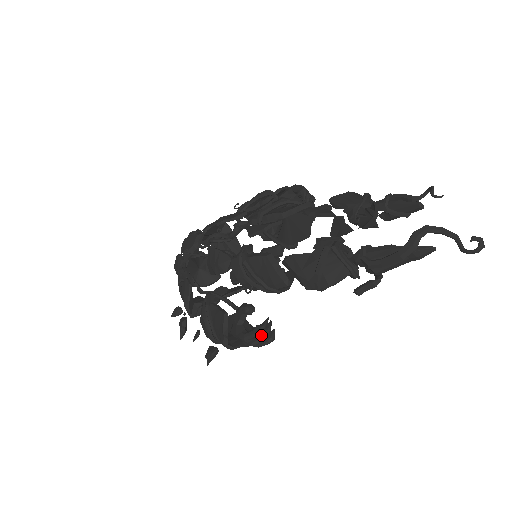
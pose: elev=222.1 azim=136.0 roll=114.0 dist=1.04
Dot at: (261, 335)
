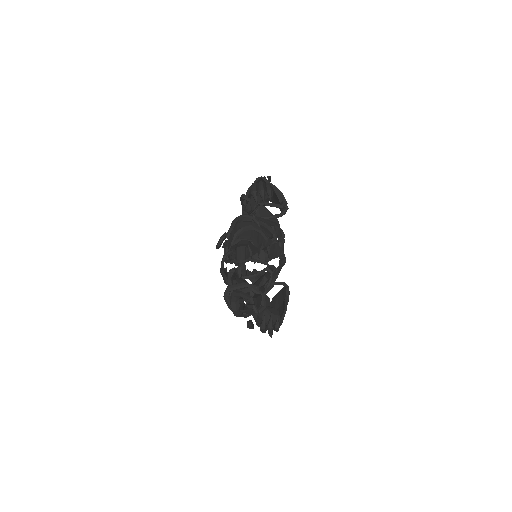
Dot at: (268, 328)
